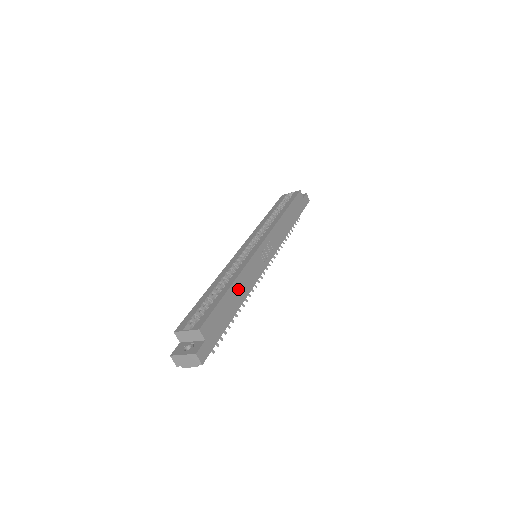
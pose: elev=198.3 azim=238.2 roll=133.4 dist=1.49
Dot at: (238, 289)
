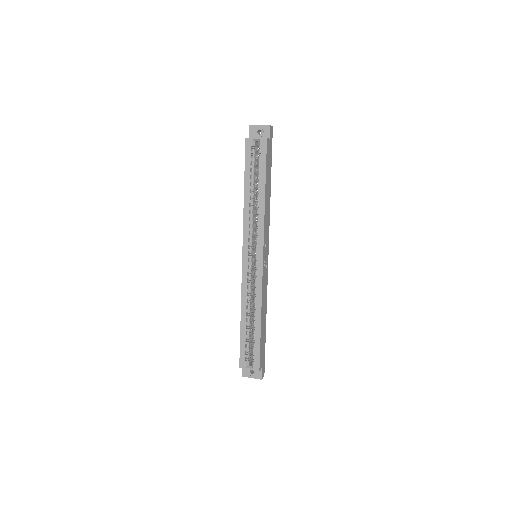
Dot at: (263, 314)
